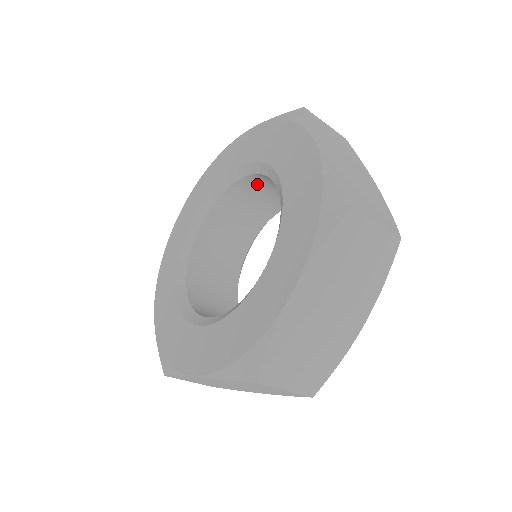
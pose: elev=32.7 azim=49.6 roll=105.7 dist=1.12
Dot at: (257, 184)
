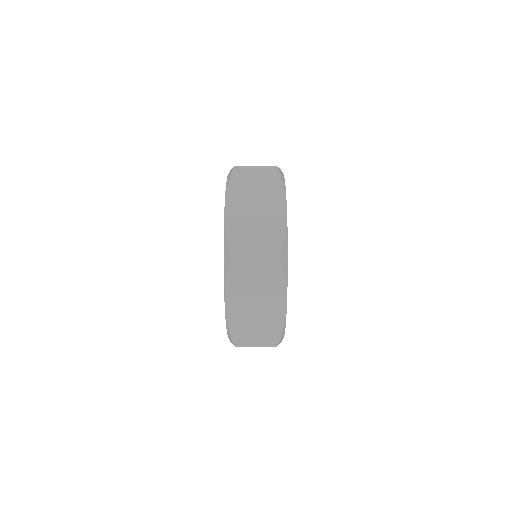
Dot at: occluded
